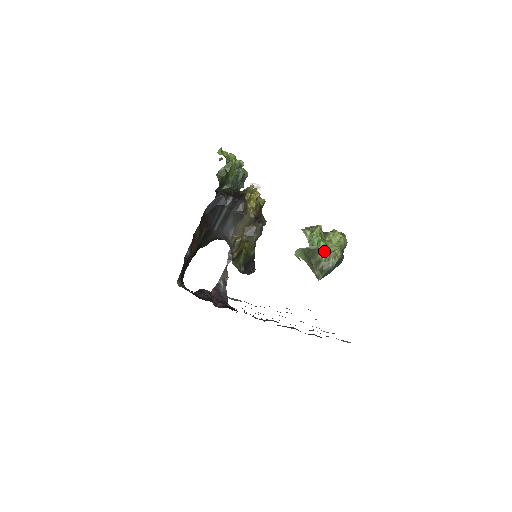
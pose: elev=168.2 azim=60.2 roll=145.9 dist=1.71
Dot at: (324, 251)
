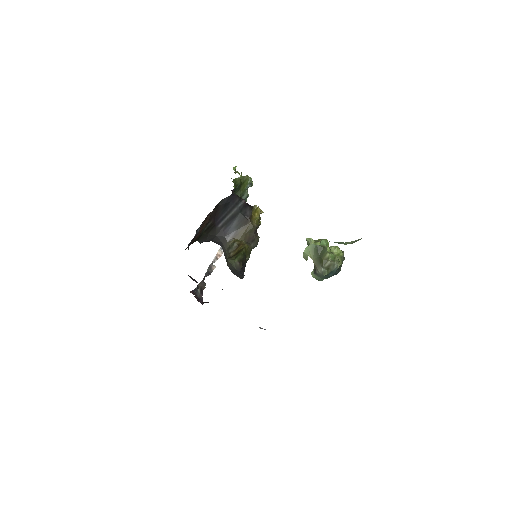
Dot at: (331, 253)
